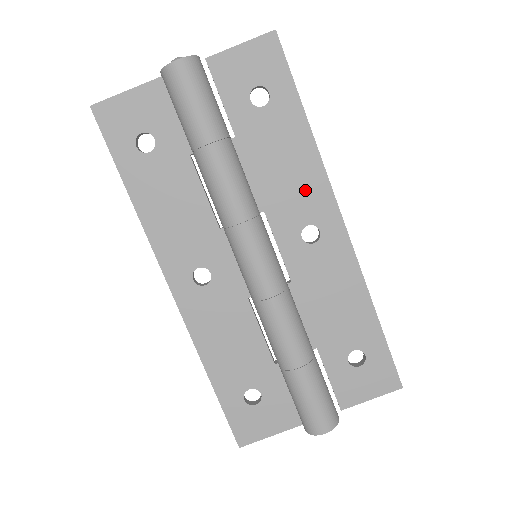
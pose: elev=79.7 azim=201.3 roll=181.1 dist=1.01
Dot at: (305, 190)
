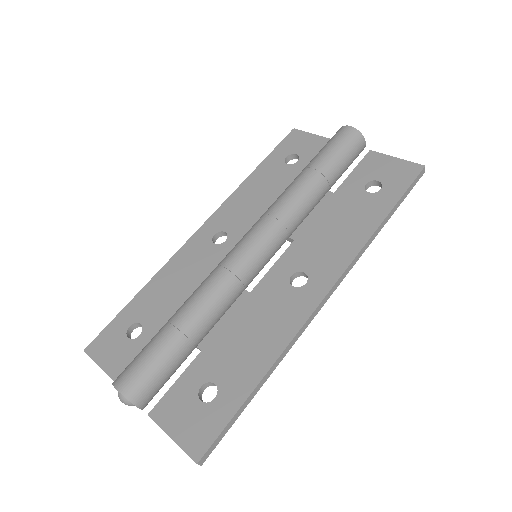
Dot at: (331, 253)
